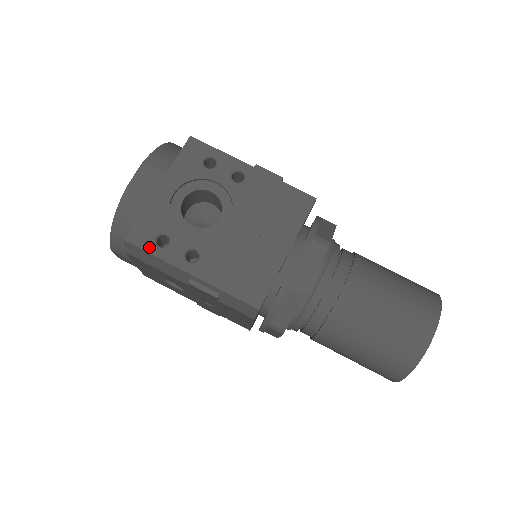
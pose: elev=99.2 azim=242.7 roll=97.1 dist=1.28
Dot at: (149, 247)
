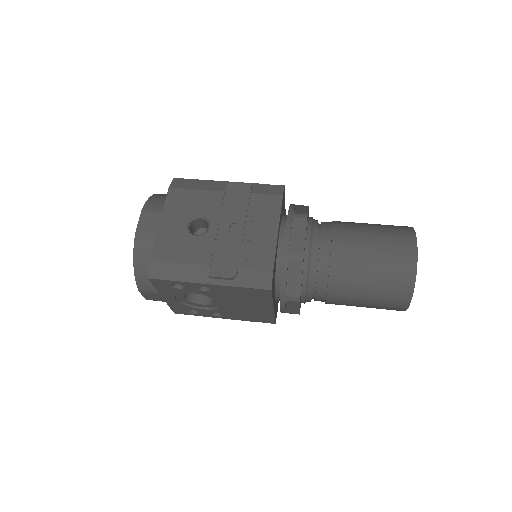
Dot at: occluded
